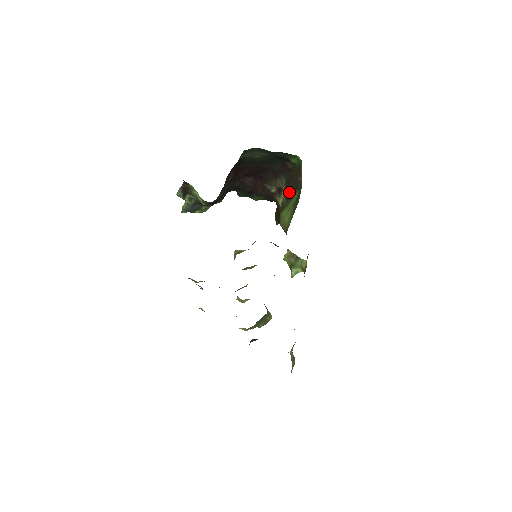
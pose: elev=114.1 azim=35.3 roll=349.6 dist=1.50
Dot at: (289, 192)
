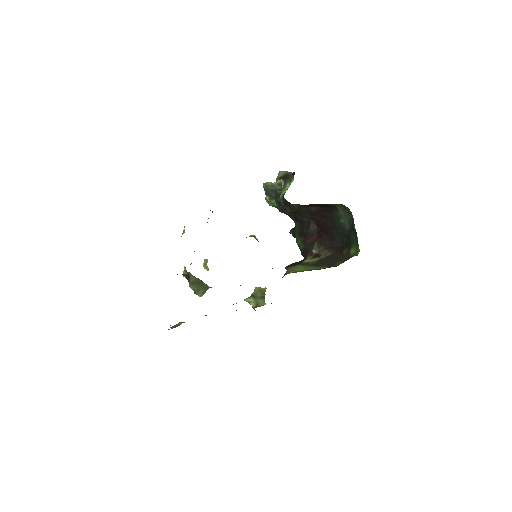
Dot at: (321, 262)
